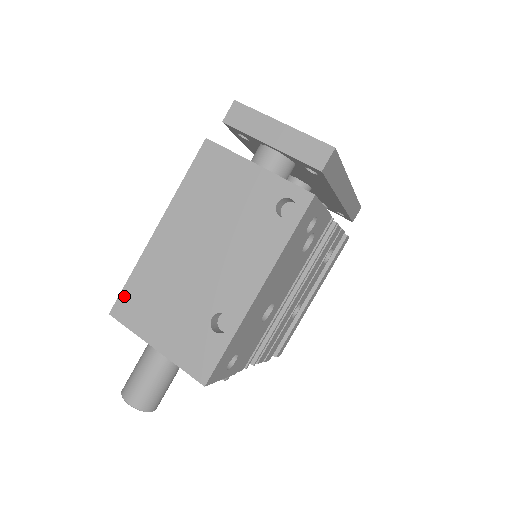
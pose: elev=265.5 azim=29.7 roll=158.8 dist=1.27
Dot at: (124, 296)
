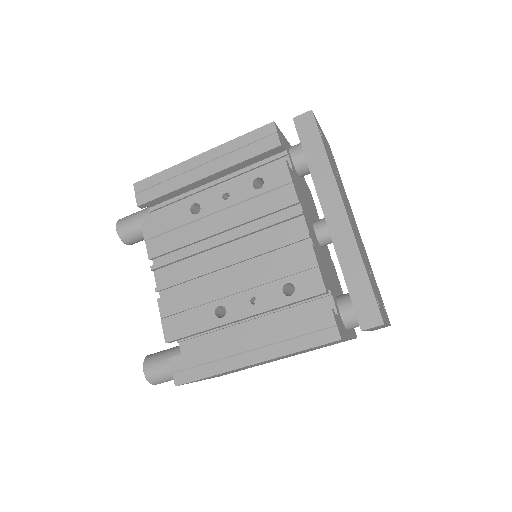
Dot at: occluded
